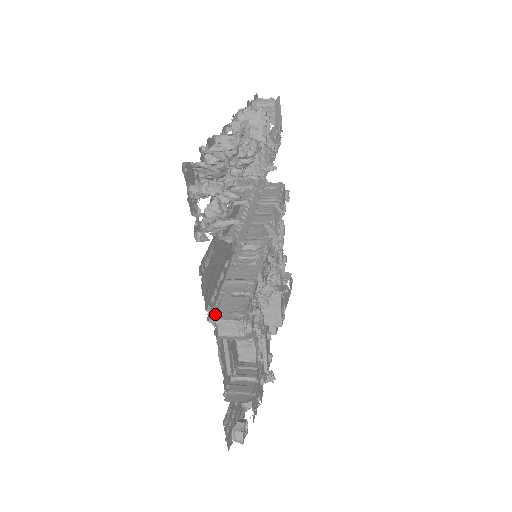
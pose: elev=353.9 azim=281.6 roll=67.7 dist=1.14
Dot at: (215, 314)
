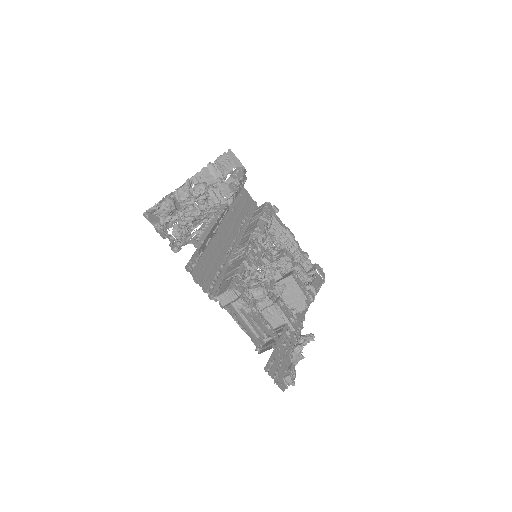
Dot at: (215, 294)
